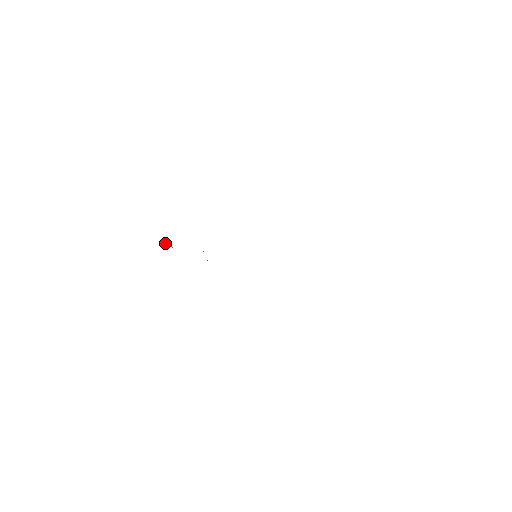
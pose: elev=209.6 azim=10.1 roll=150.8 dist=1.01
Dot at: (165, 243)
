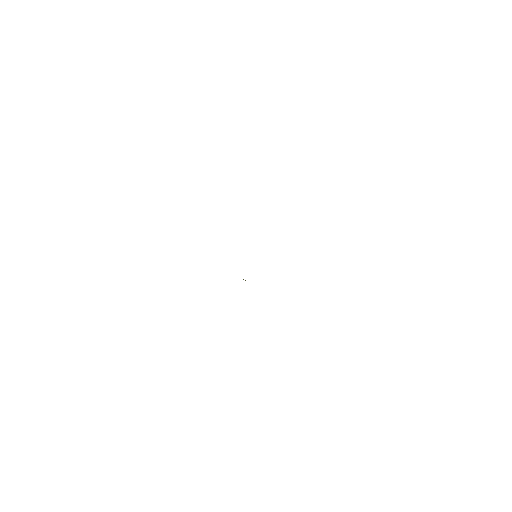
Dot at: occluded
